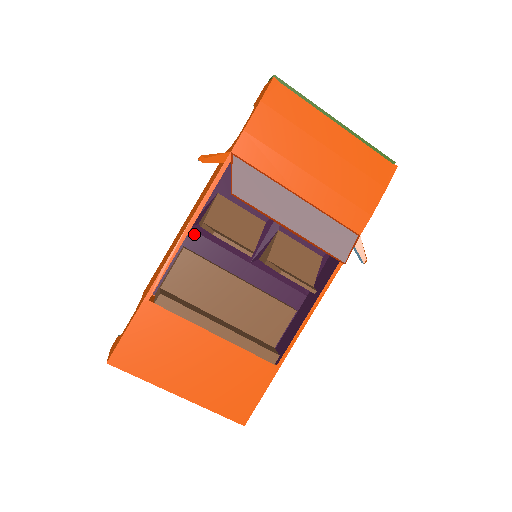
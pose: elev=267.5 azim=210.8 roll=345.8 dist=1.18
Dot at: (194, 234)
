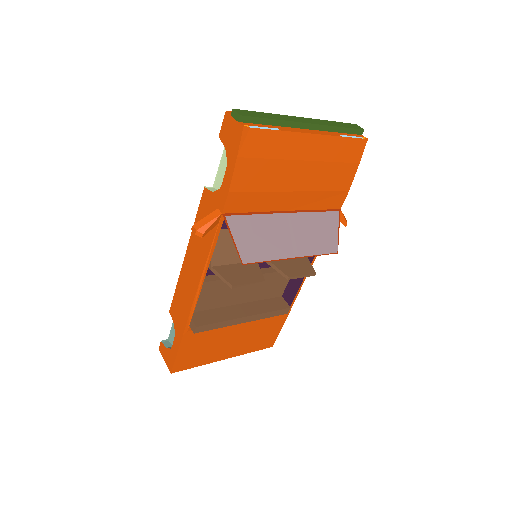
Dot at: occluded
